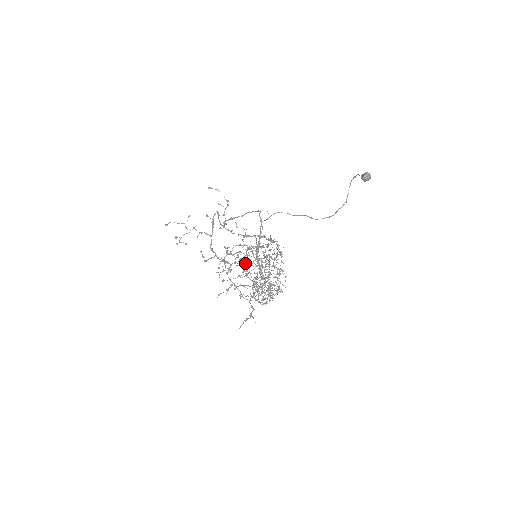
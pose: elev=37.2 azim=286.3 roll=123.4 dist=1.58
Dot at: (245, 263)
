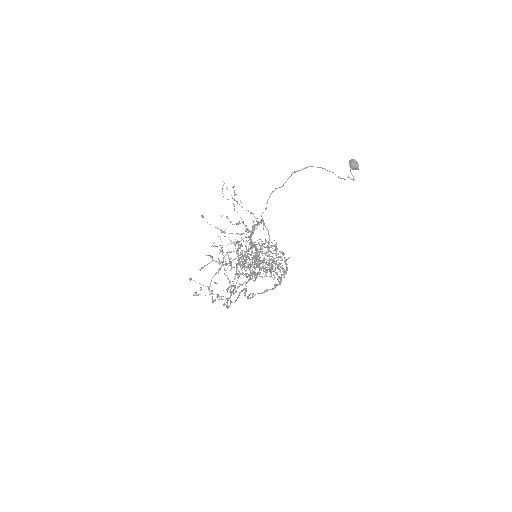
Dot at: (241, 254)
